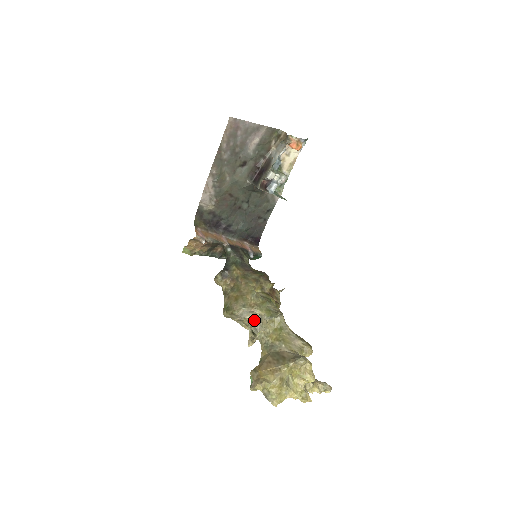
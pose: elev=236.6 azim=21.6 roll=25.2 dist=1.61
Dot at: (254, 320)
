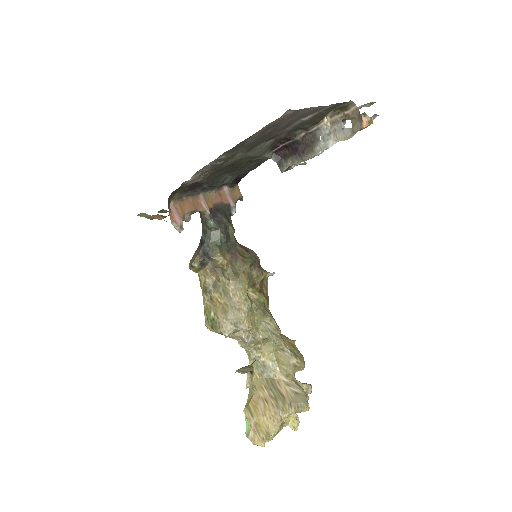
Dot at: (245, 335)
